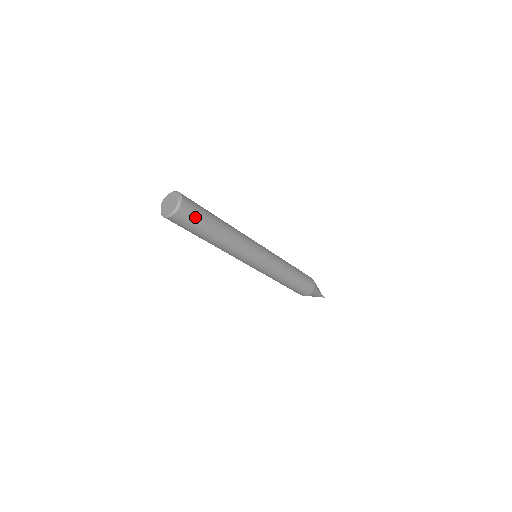
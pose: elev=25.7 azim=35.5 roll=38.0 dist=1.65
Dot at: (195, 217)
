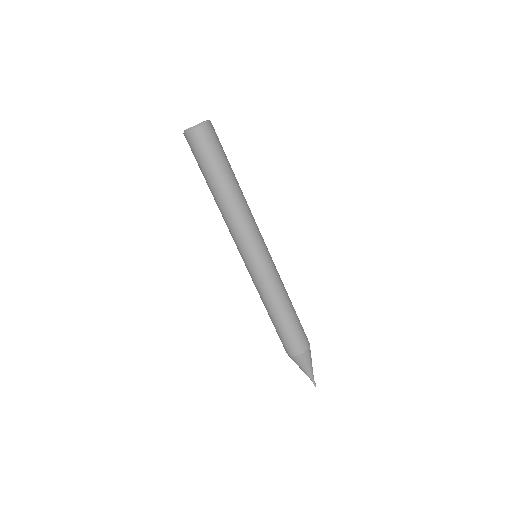
Dot at: (219, 144)
